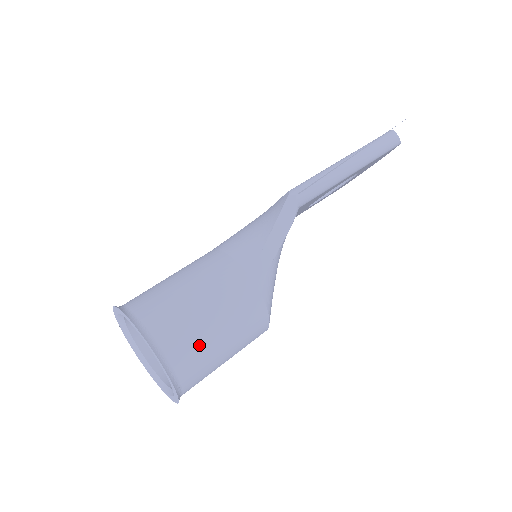
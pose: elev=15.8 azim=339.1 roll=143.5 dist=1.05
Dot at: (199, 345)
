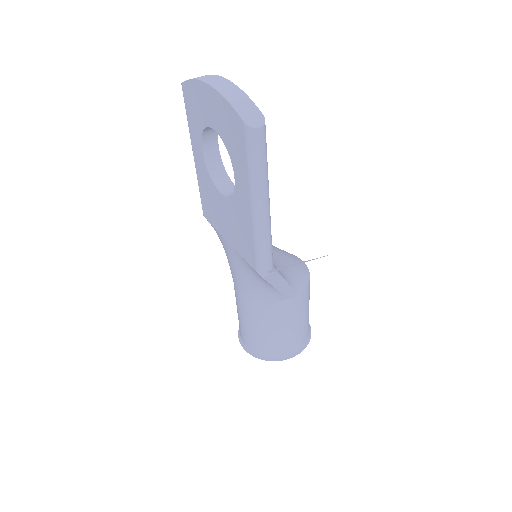
Dot at: (303, 330)
